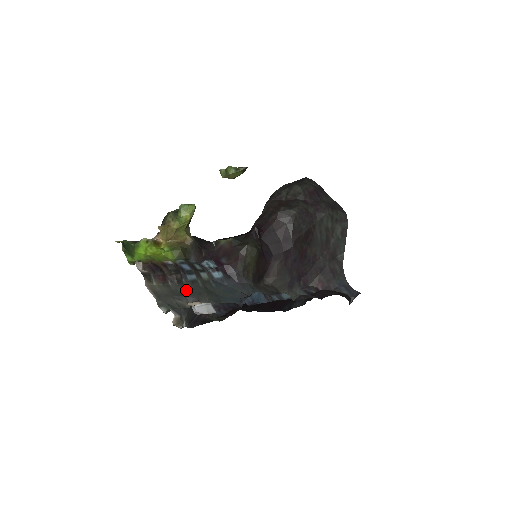
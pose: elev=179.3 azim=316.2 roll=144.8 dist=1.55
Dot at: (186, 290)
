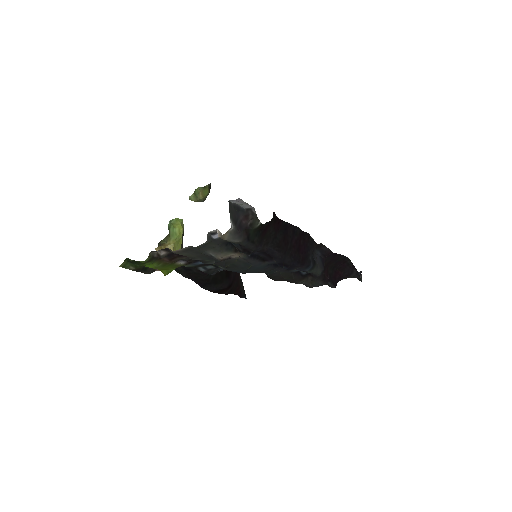
Dot at: (212, 261)
